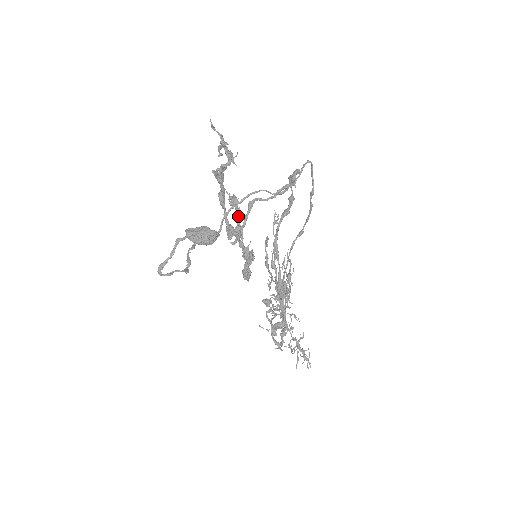
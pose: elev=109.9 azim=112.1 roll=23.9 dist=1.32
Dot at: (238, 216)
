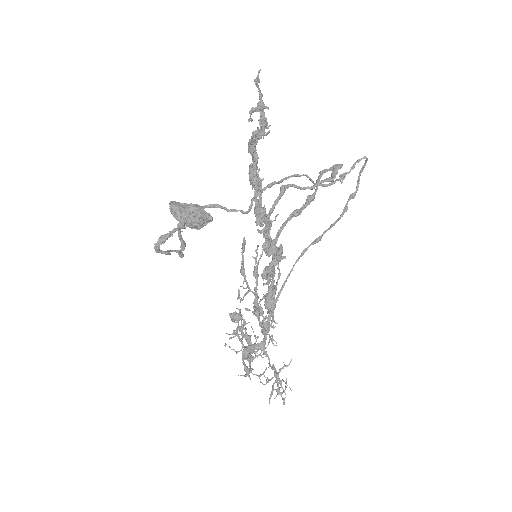
Dot at: (261, 200)
